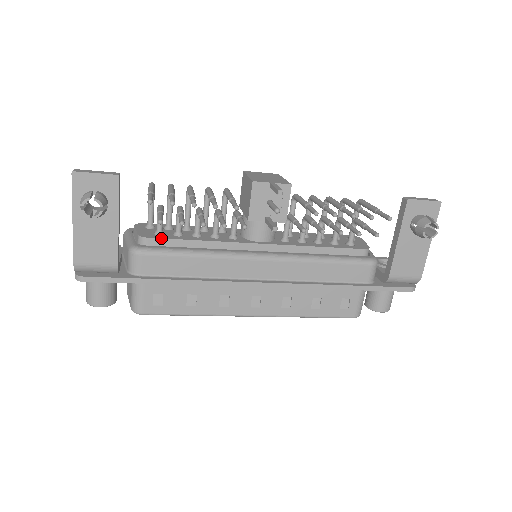
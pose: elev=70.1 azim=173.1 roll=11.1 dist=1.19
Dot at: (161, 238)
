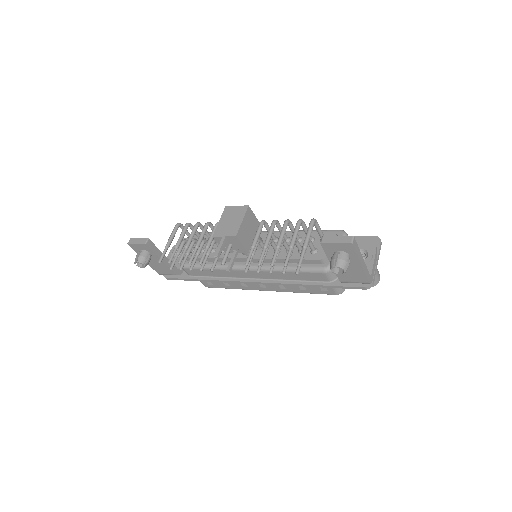
Dot at: occluded
